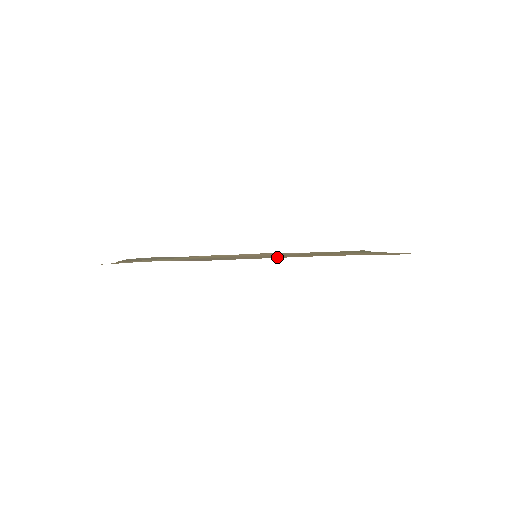
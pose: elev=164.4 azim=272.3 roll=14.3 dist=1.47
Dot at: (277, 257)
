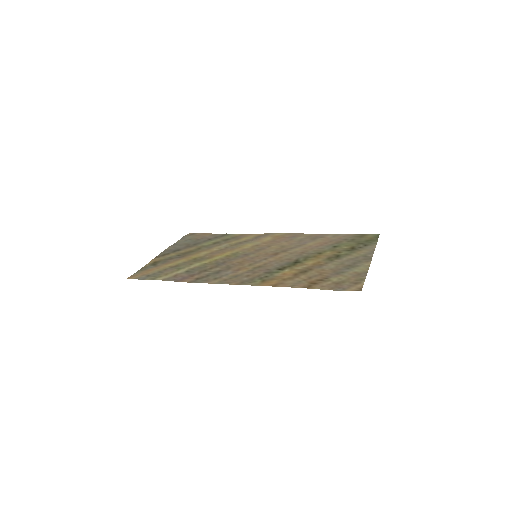
Dot at: (248, 281)
